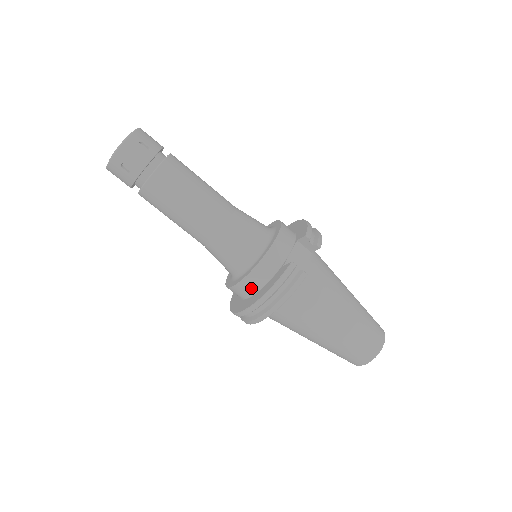
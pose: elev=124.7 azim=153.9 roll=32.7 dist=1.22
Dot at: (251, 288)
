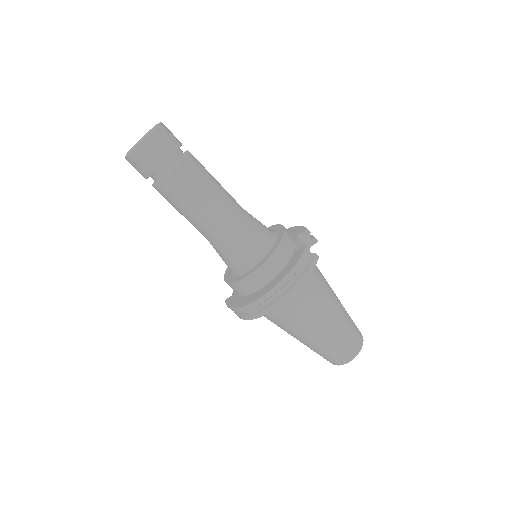
Dot at: (268, 274)
